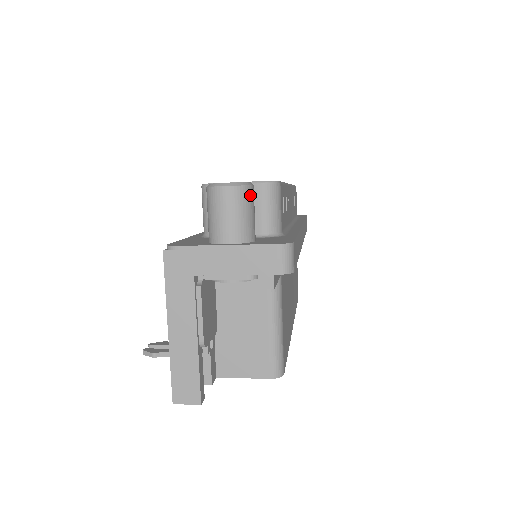
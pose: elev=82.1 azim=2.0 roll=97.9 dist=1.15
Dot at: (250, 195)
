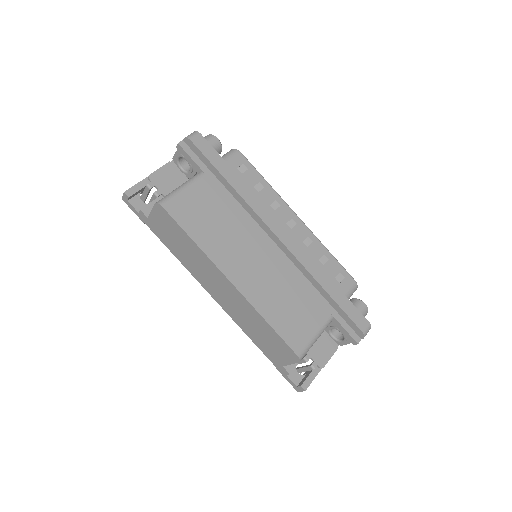
Dot at: (211, 138)
